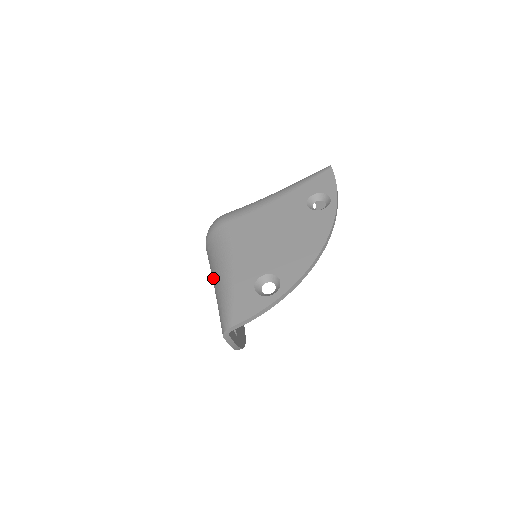
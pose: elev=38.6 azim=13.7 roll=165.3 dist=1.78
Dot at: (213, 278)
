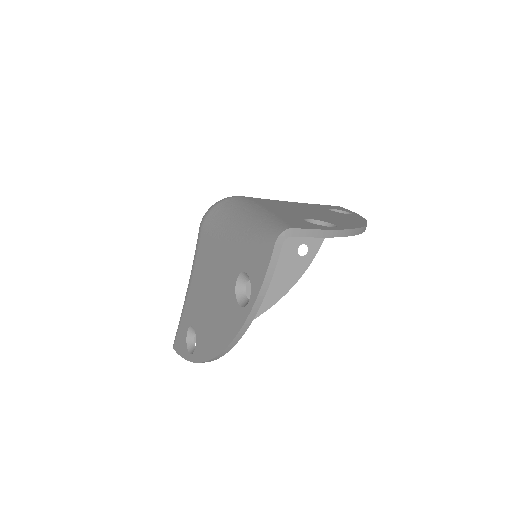
Dot at: occluded
